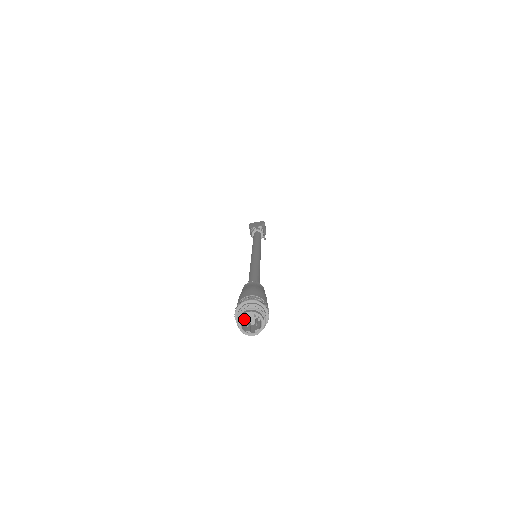
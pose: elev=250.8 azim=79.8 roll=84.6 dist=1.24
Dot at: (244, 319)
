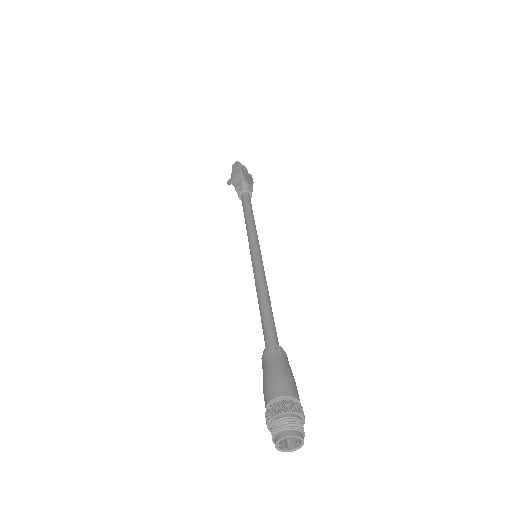
Dot at: (277, 419)
